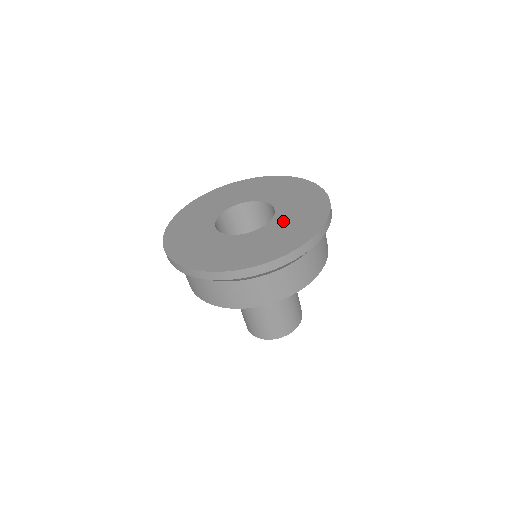
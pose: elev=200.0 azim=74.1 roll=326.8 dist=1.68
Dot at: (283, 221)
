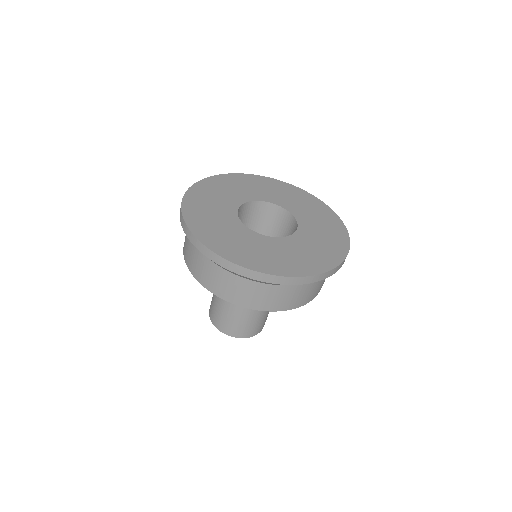
Dot at: (309, 236)
